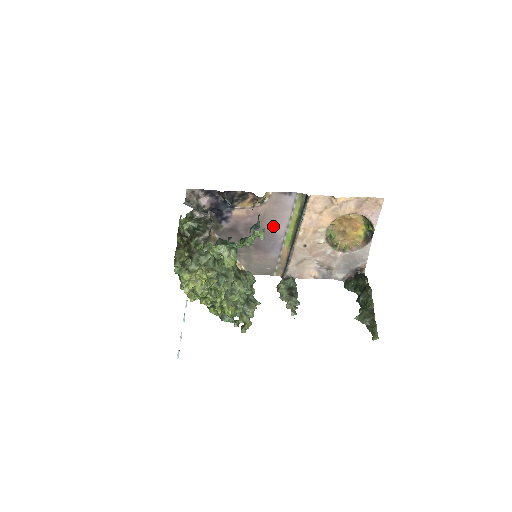
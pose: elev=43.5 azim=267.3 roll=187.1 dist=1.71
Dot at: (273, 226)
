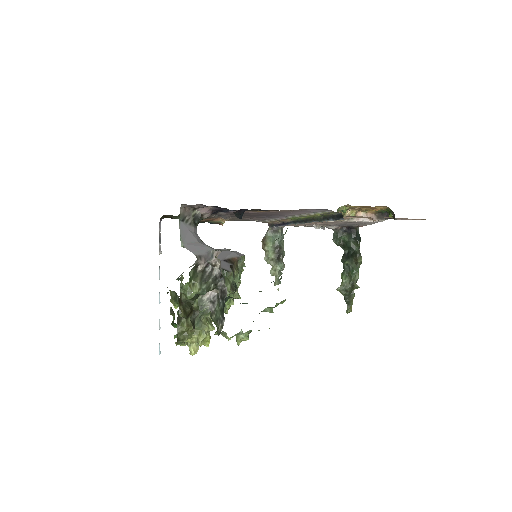
Dot at: (282, 213)
